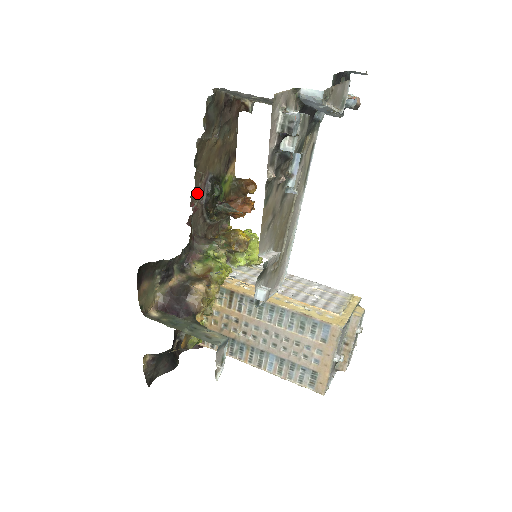
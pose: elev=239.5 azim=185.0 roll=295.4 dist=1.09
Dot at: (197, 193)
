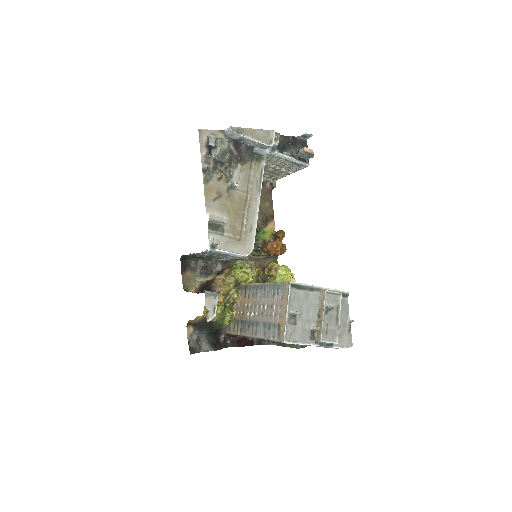
Dot at: occluded
